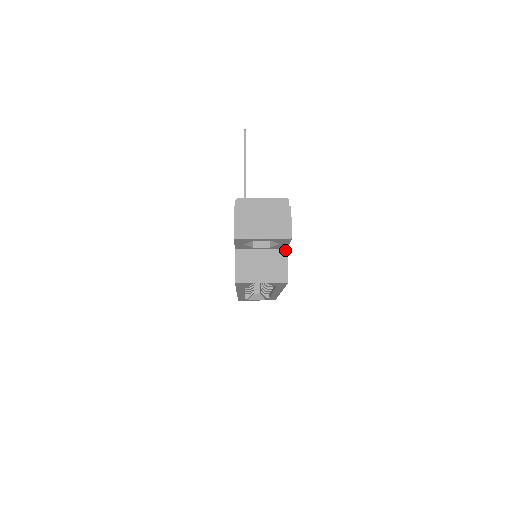
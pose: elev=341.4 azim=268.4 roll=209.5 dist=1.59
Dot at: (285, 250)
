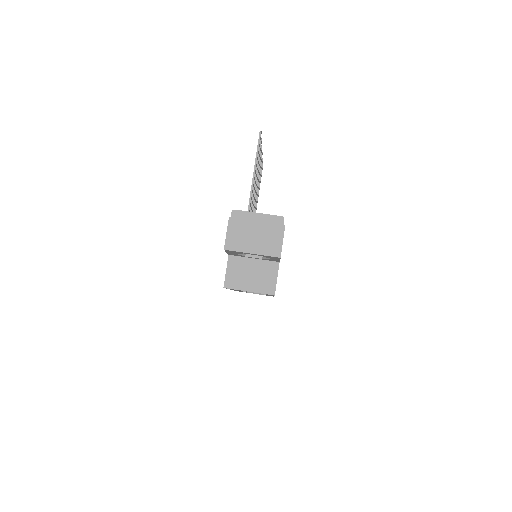
Dot at: (277, 263)
